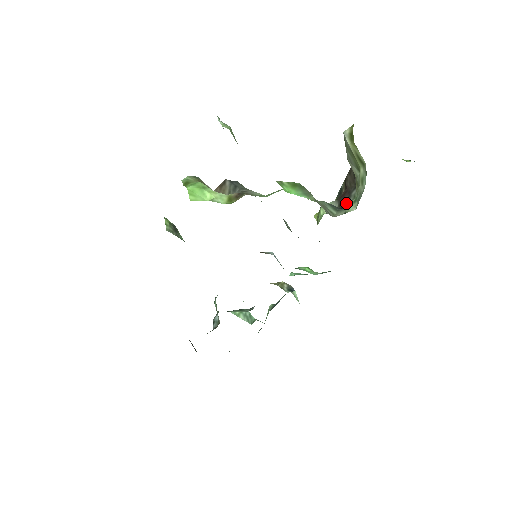
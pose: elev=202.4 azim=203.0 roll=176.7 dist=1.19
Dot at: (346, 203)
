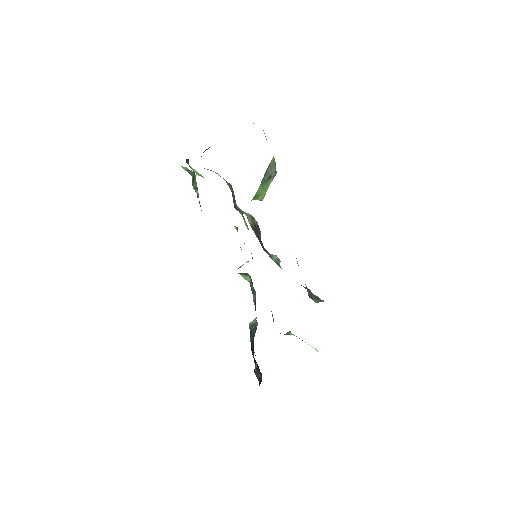
Dot at: occluded
